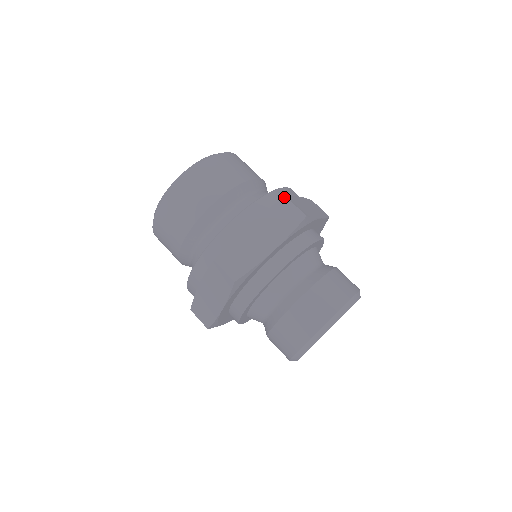
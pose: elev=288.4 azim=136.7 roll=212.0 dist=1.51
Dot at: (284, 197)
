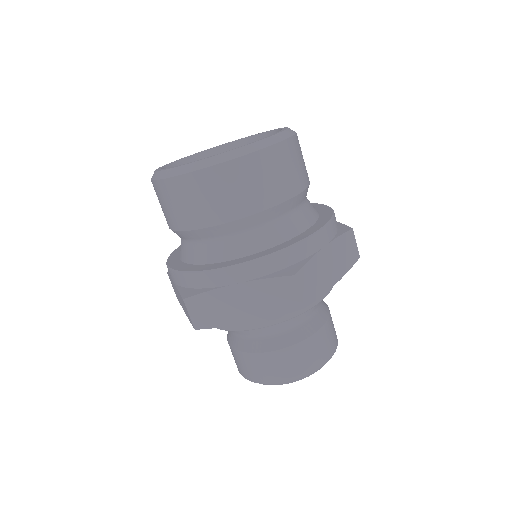
Dot at: (292, 275)
